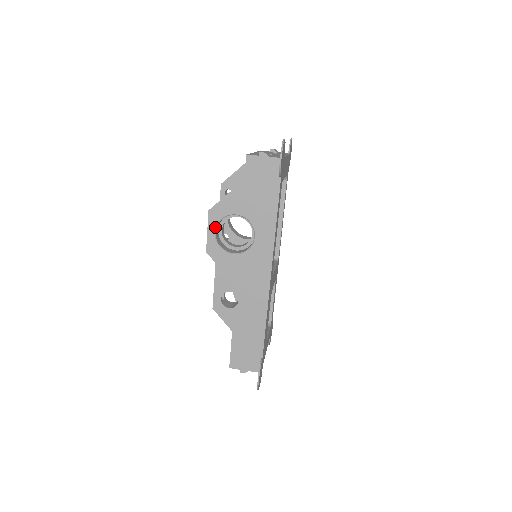
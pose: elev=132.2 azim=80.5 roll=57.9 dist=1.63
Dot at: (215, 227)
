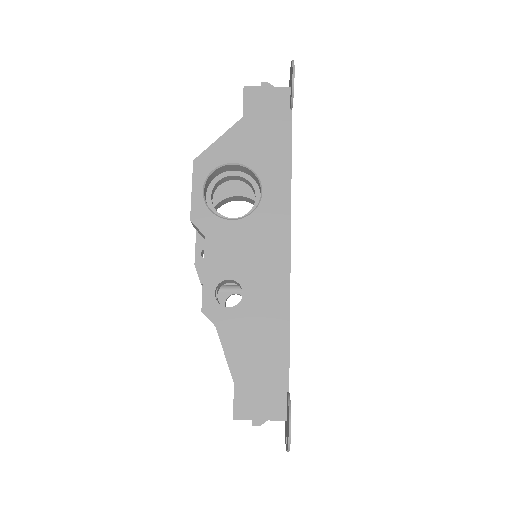
Dot at: (203, 183)
